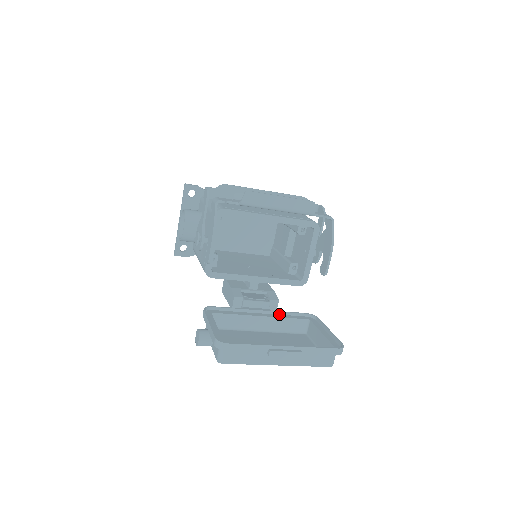
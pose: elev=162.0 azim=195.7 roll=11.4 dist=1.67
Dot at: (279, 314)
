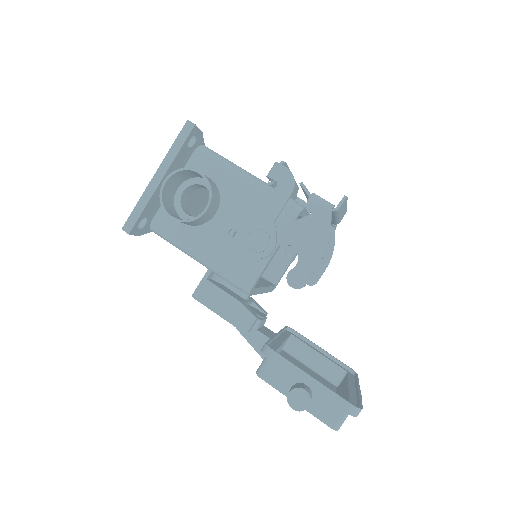
Dot at: (281, 333)
